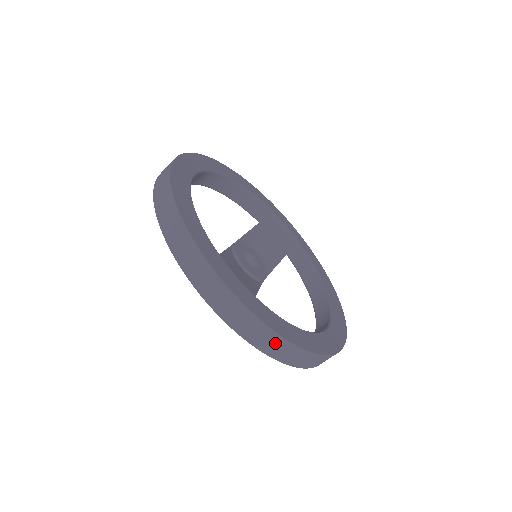
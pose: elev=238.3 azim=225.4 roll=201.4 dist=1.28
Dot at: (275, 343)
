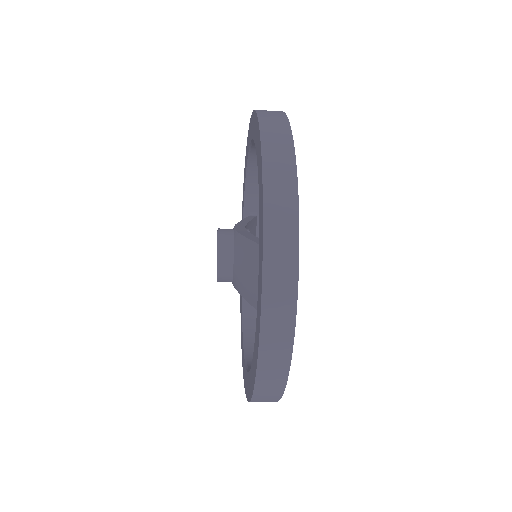
Dot at: (276, 373)
